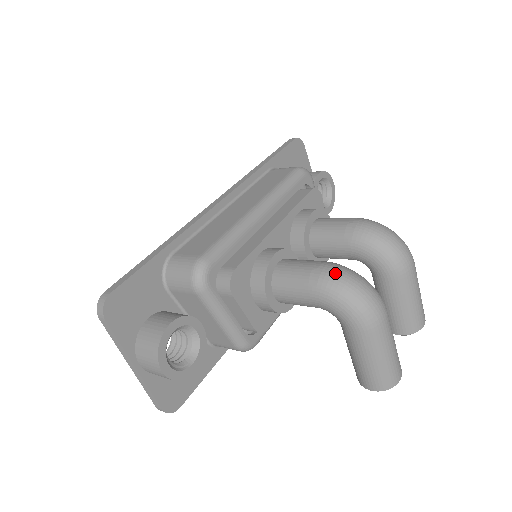
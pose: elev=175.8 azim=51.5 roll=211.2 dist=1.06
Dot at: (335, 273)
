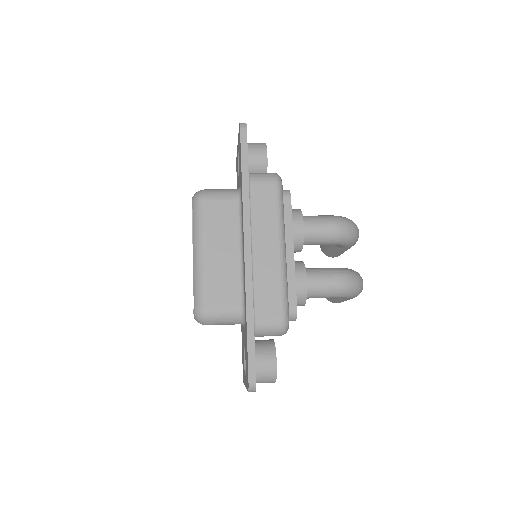
Dot at: (349, 283)
